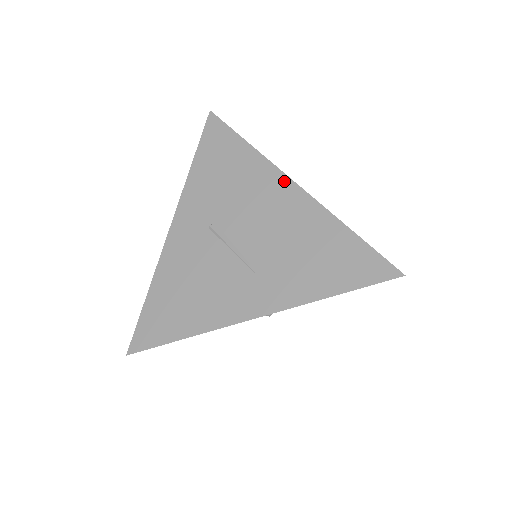
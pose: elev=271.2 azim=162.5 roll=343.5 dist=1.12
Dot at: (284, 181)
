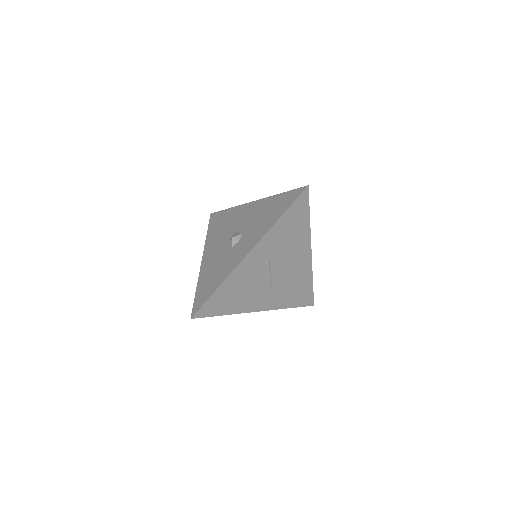
Dot at: (309, 250)
